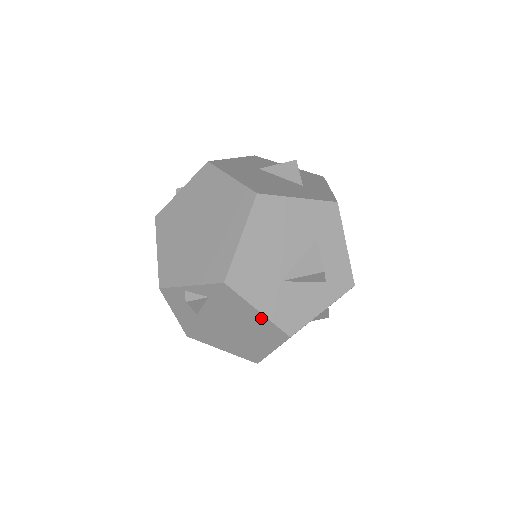
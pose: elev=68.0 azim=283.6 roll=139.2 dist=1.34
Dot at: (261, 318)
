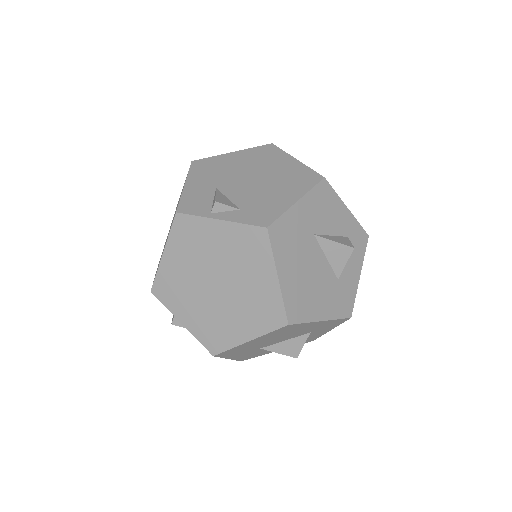
Dot at: occluded
